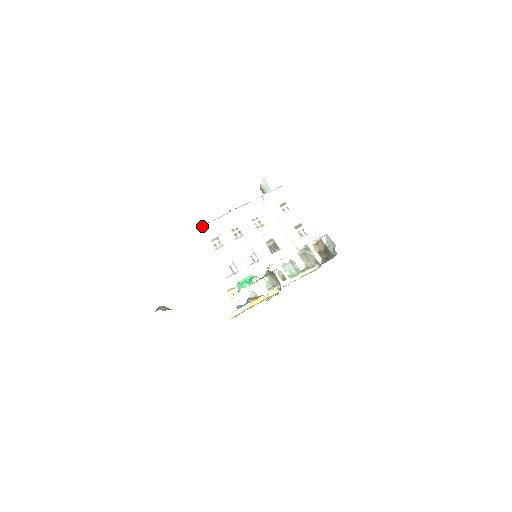
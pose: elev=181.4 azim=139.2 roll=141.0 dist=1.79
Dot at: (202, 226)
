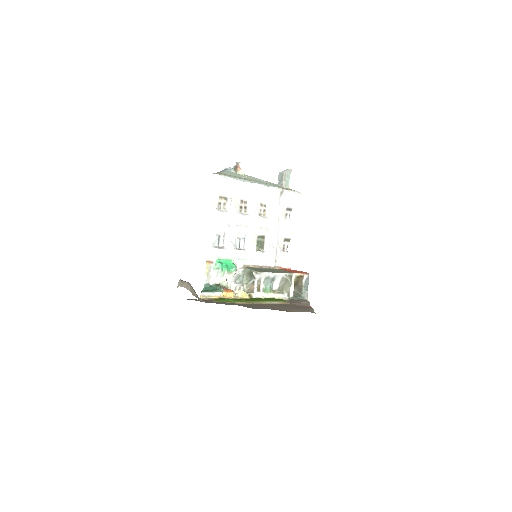
Dot at: (223, 177)
